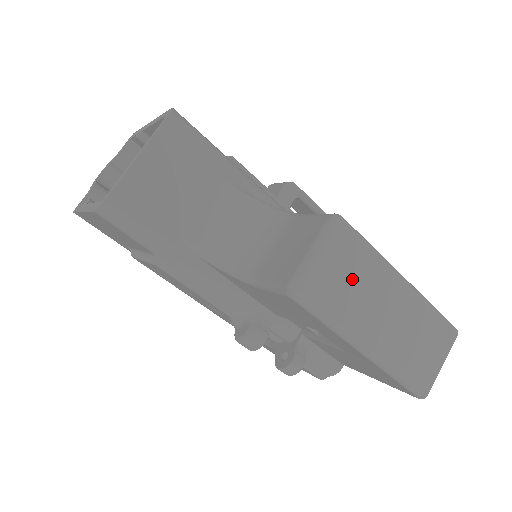
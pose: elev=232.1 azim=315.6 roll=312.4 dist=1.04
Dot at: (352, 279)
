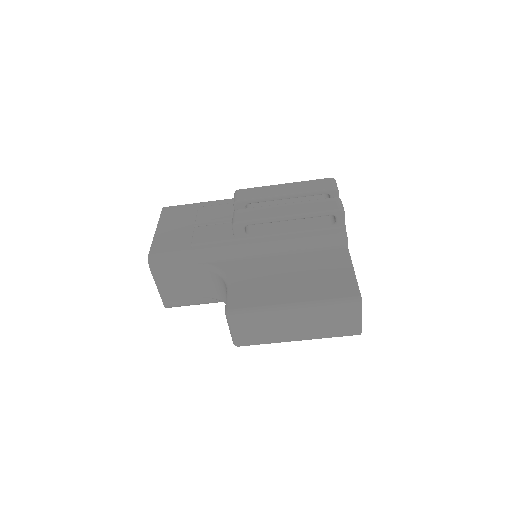
Dot at: (259, 327)
